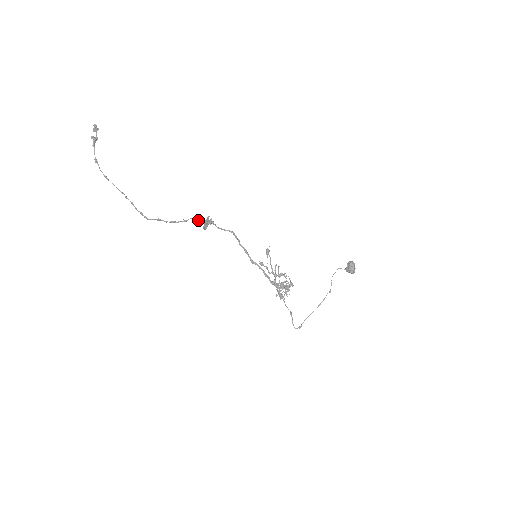
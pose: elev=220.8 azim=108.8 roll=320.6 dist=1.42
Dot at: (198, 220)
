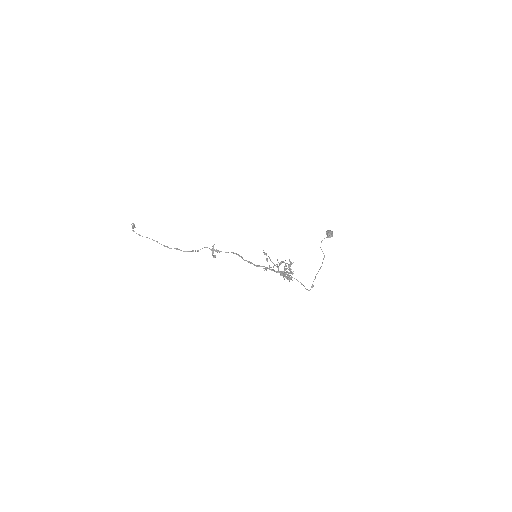
Dot at: occluded
